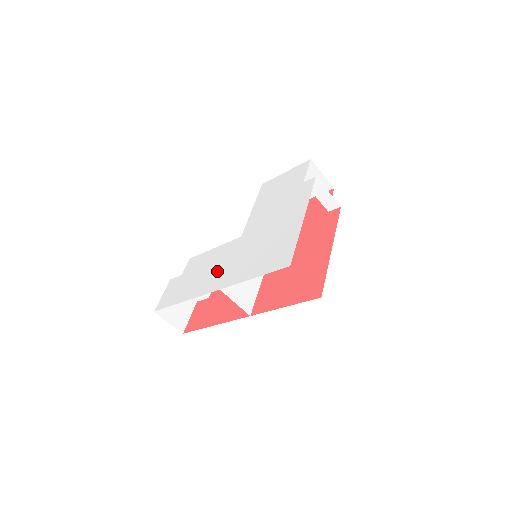
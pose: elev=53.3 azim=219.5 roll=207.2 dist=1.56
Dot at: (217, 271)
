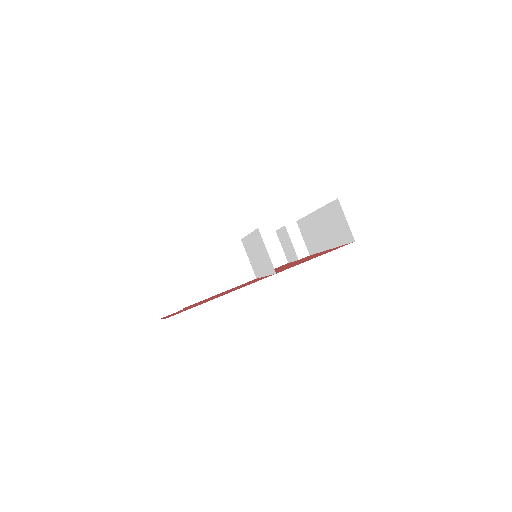
Dot at: occluded
